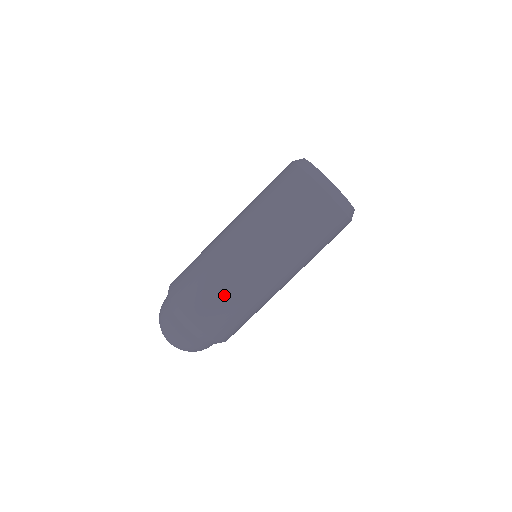
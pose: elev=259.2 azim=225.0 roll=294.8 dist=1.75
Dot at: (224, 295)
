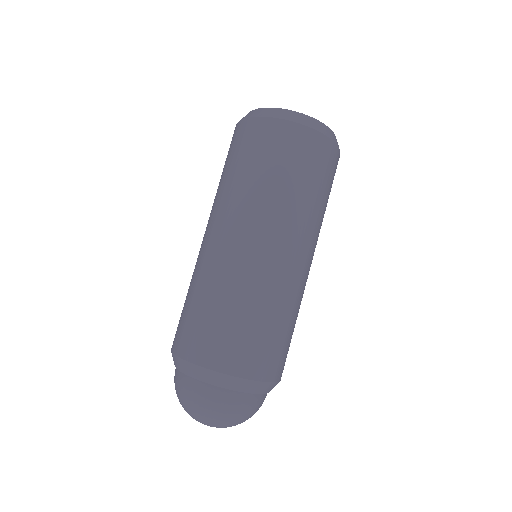
Dot at: (225, 308)
